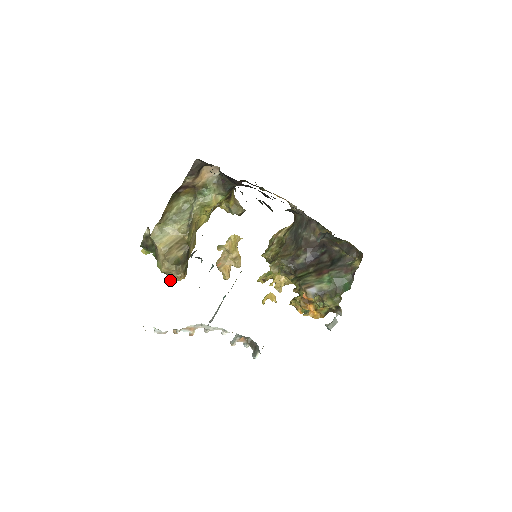
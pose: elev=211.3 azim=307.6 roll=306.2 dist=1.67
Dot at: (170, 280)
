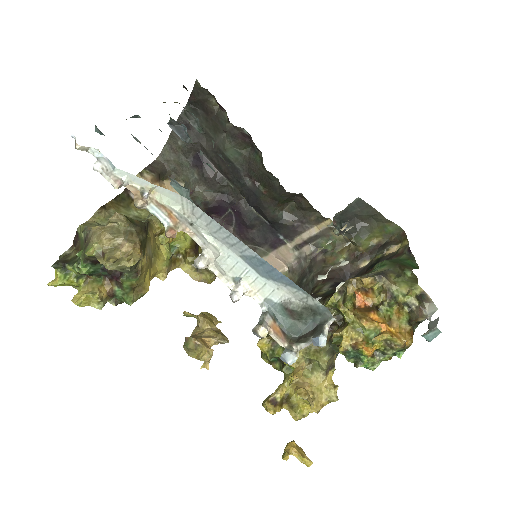
Dot at: (111, 258)
